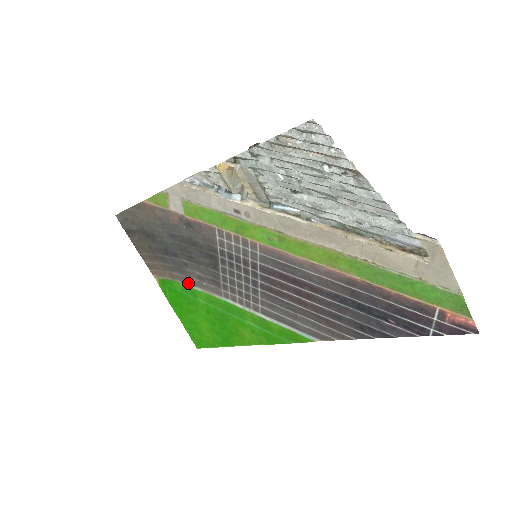
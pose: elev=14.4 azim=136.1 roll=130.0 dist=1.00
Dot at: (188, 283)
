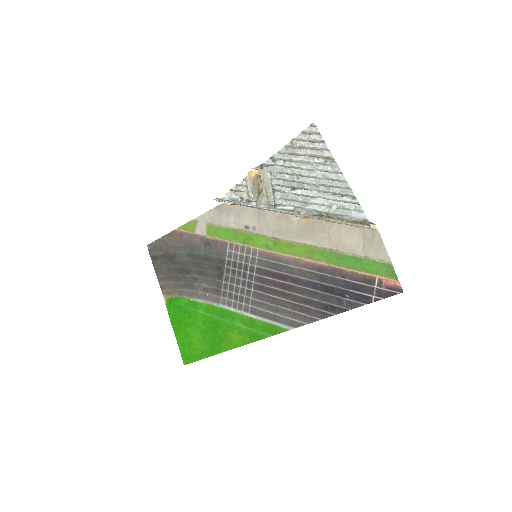
Dot at: (193, 297)
